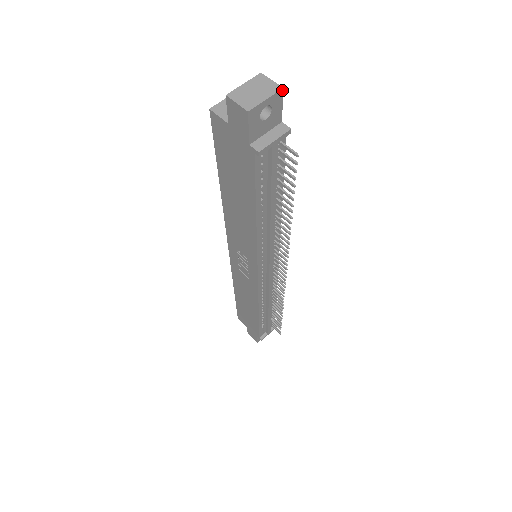
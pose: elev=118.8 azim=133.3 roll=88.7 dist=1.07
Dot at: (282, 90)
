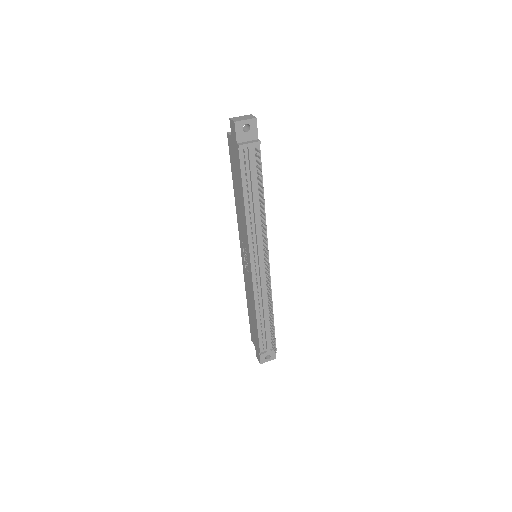
Dot at: (256, 119)
